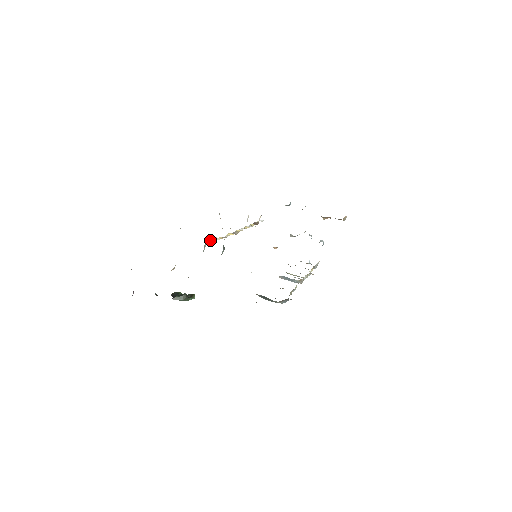
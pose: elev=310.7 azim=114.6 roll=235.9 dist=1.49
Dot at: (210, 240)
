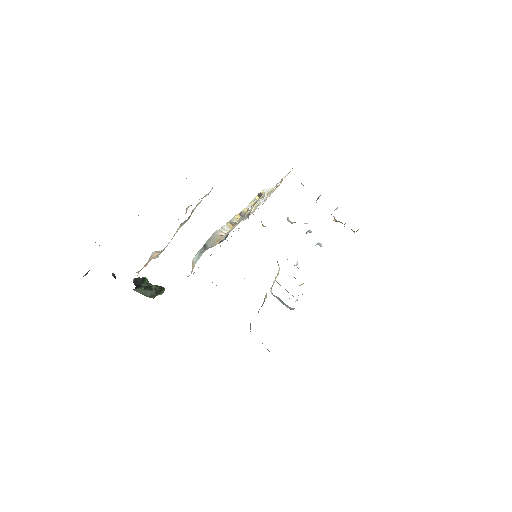
Dot at: (220, 232)
